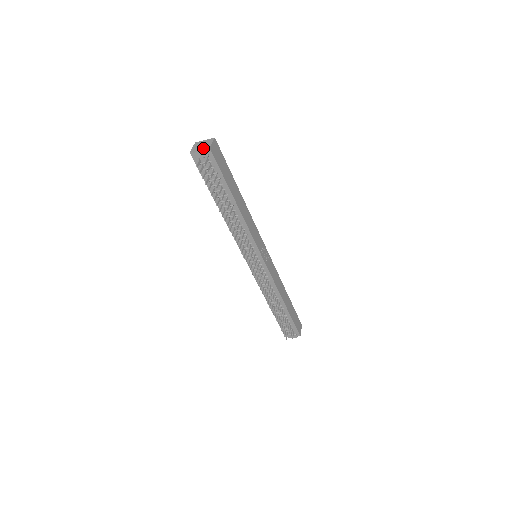
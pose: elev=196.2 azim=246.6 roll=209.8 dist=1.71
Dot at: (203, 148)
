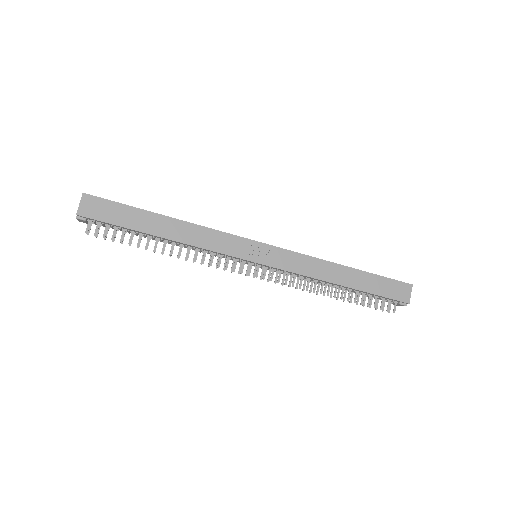
Dot at: occluded
